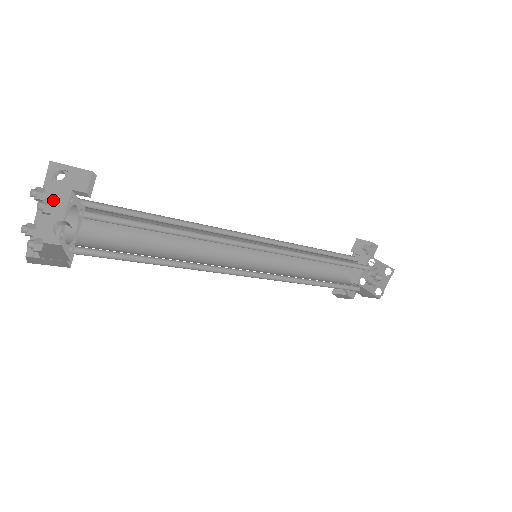
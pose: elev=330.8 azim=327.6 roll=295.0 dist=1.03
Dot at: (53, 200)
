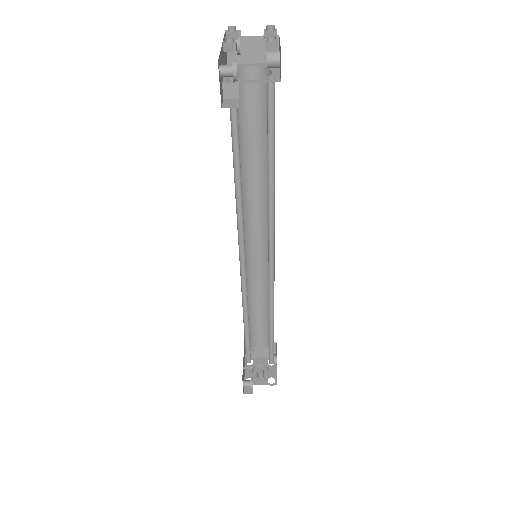
Dot at: (223, 54)
